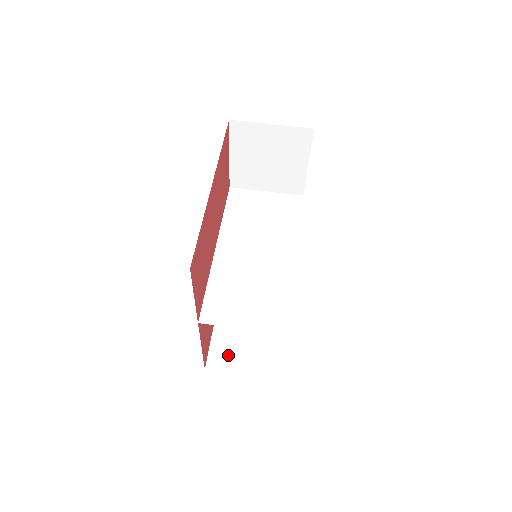
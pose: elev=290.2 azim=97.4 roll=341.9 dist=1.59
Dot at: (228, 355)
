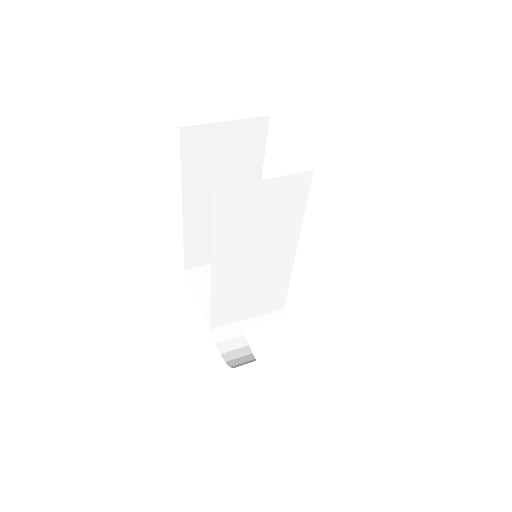
Dot at: occluded
